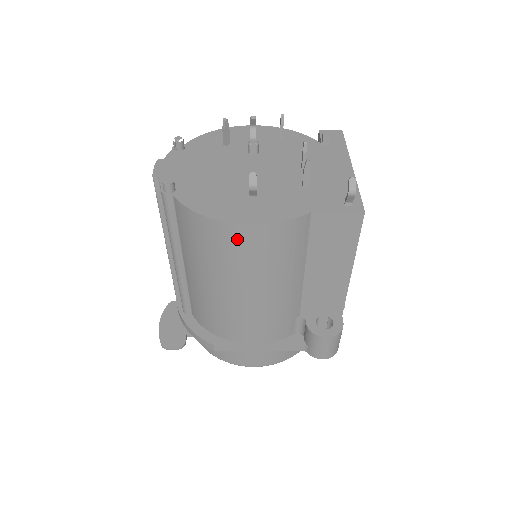
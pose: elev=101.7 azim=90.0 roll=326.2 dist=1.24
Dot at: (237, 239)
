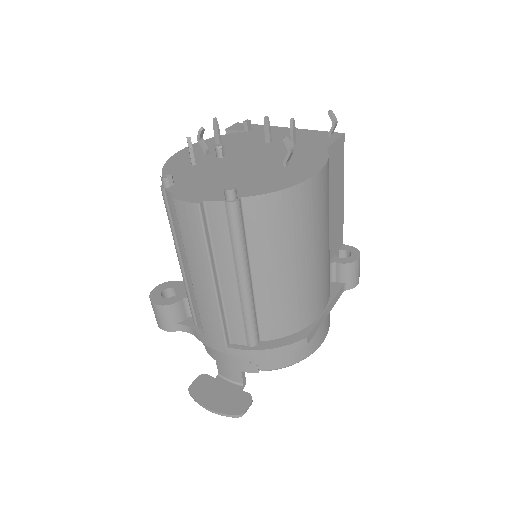
Dot at: (313, 194)
